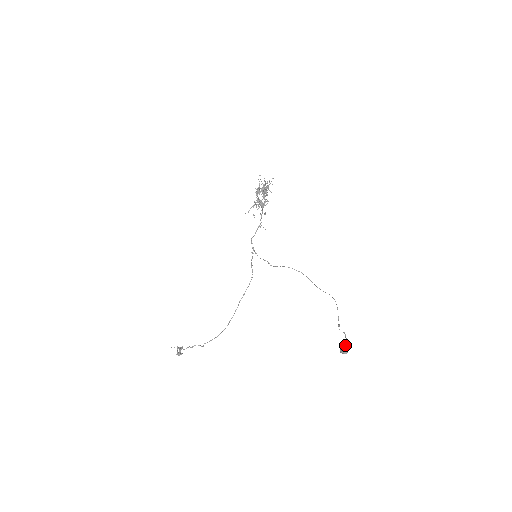
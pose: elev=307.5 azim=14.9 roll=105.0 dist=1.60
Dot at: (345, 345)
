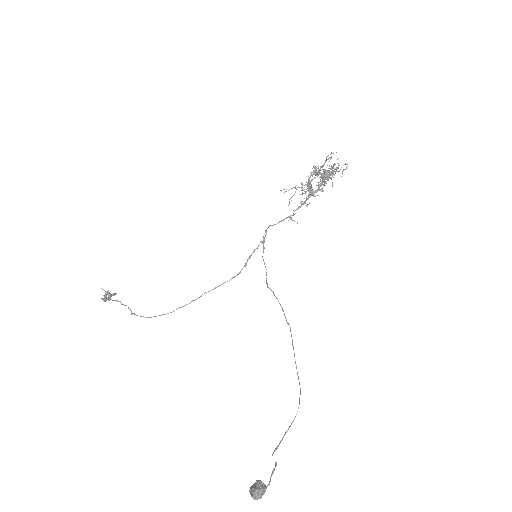
Dot at: (259, 491)
